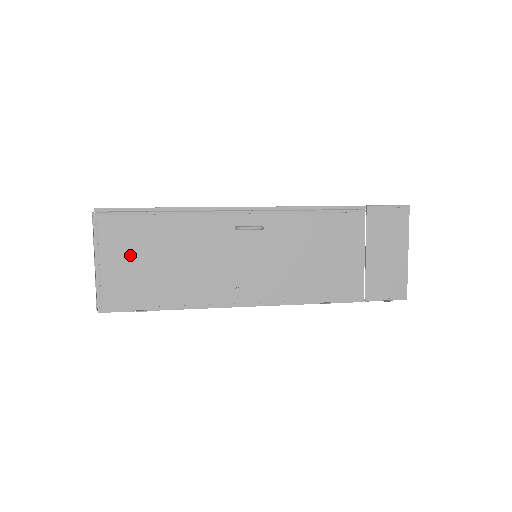
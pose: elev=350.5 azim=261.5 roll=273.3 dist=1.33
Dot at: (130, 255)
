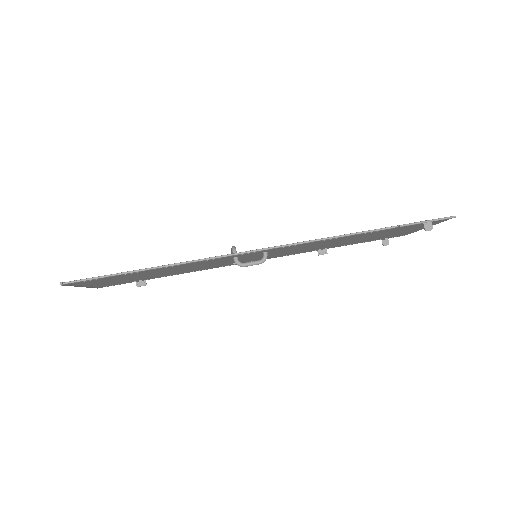
Dot at: (118, 280)
